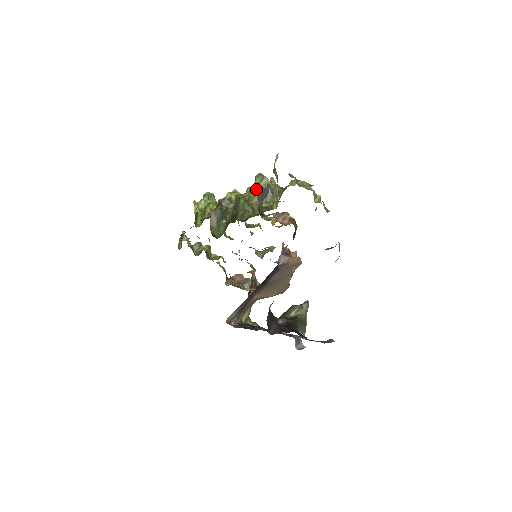
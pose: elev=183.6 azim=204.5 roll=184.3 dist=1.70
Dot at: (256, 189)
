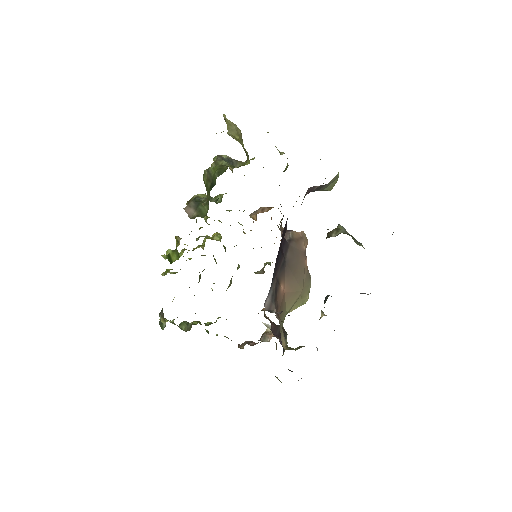
Dot at: (220, 157)
